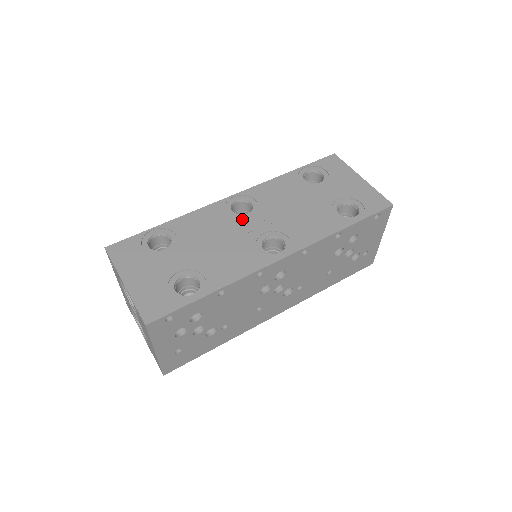
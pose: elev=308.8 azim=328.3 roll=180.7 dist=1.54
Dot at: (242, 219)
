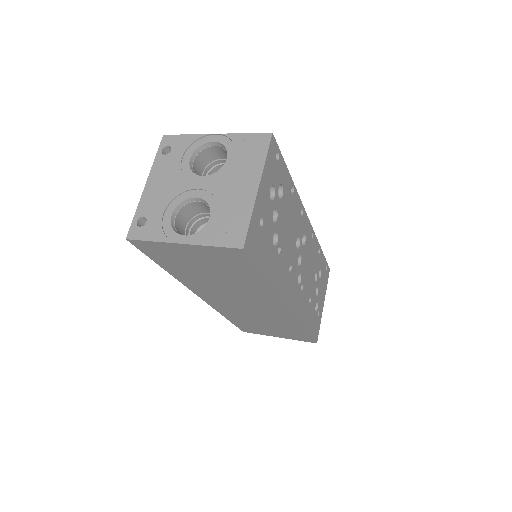
Dot at: occluded
